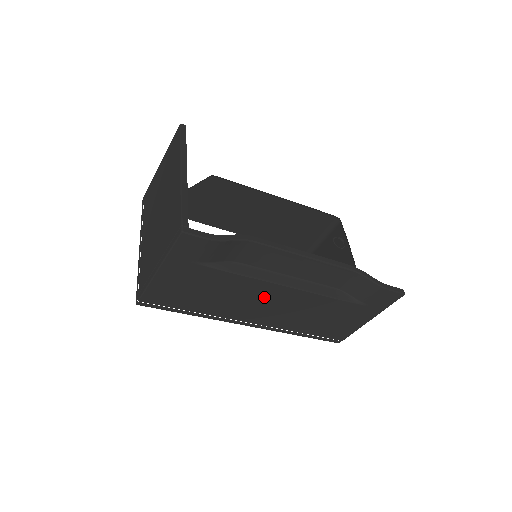
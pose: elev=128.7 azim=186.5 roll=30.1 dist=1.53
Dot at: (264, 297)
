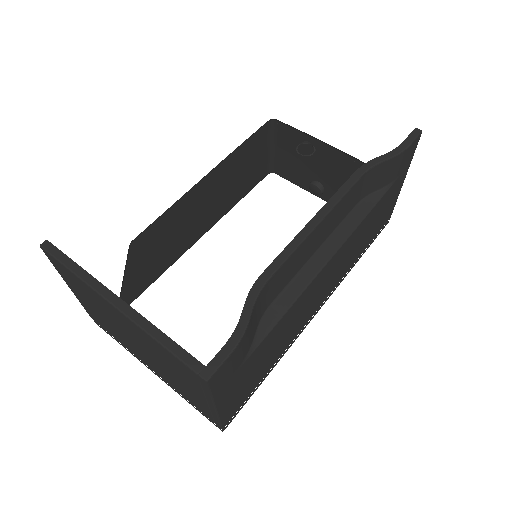
Dot at: (314, 291)
